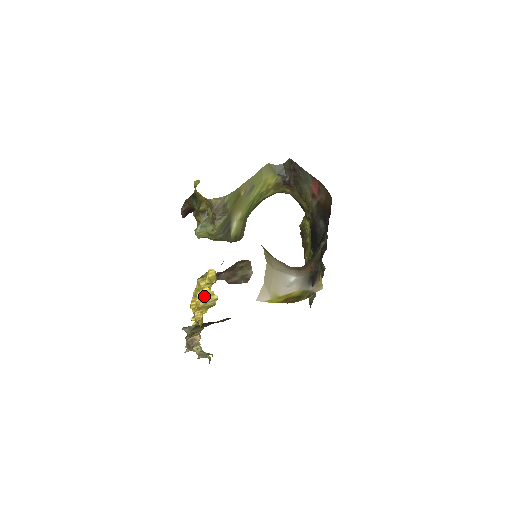
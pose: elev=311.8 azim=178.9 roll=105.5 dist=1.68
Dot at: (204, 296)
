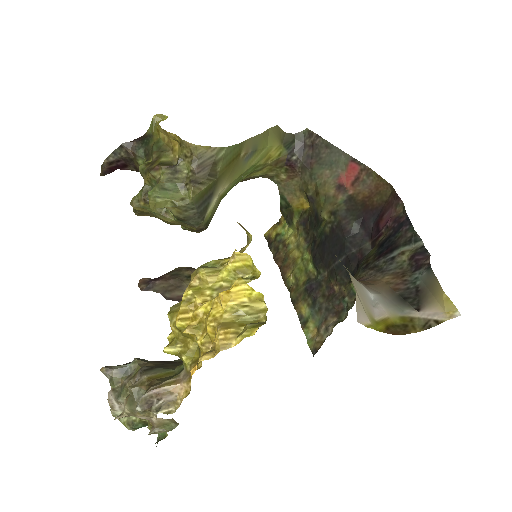
Dot at: (235, 301)
